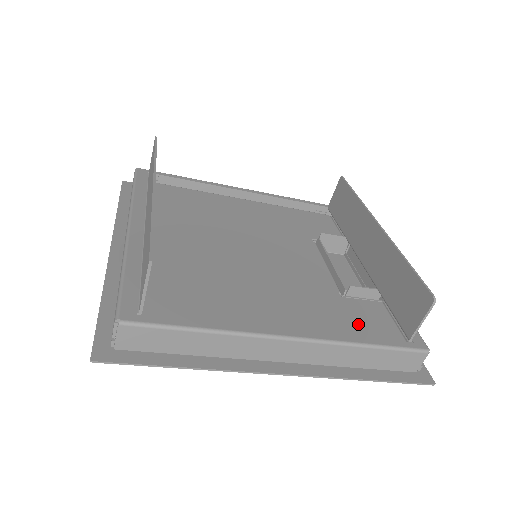
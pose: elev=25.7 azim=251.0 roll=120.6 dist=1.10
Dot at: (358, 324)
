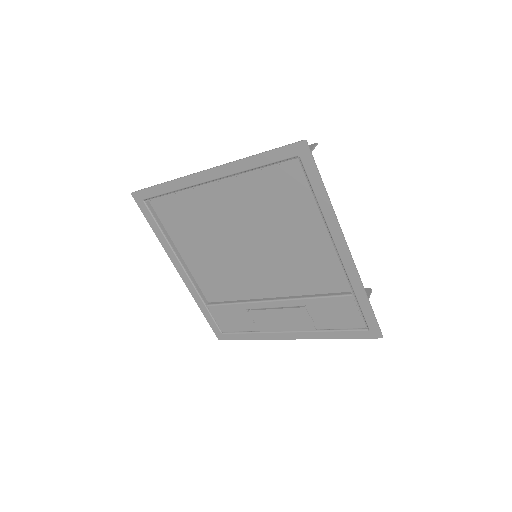
Dot at: occluded
